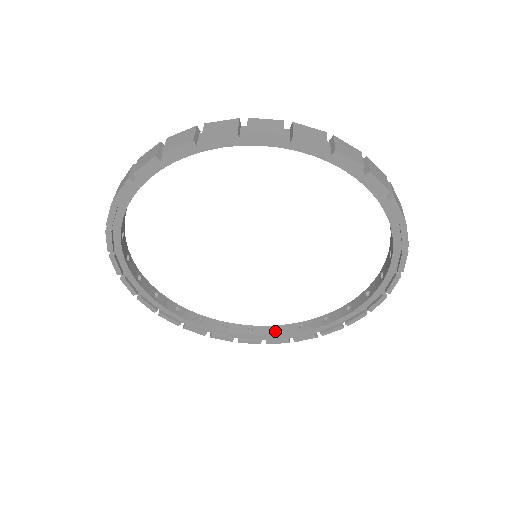
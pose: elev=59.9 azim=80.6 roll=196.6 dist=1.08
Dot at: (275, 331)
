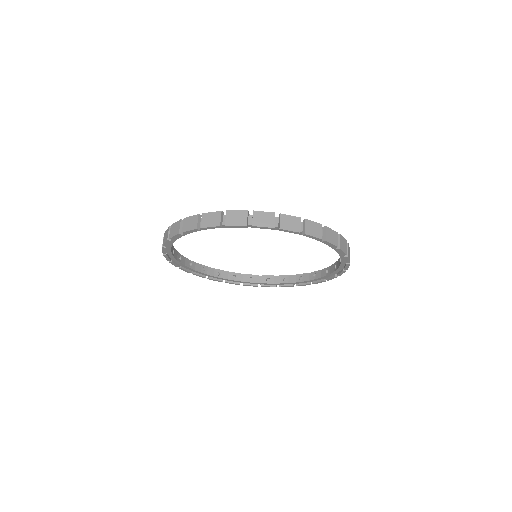
Dot at: (315, 275)
